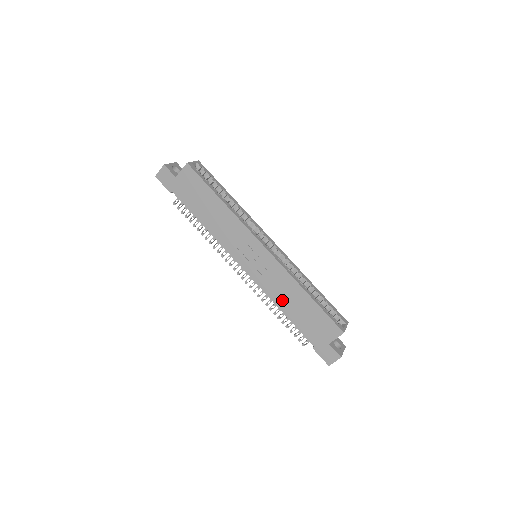
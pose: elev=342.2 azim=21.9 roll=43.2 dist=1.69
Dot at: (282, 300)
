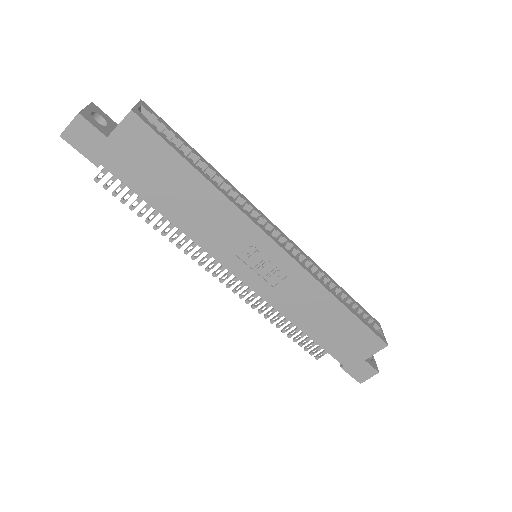
Dot at: (303, 316)
